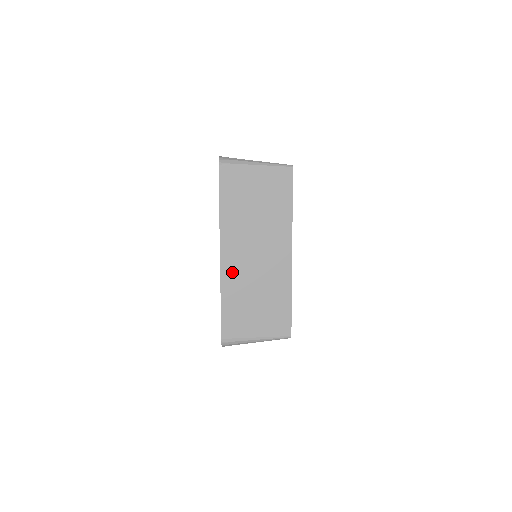
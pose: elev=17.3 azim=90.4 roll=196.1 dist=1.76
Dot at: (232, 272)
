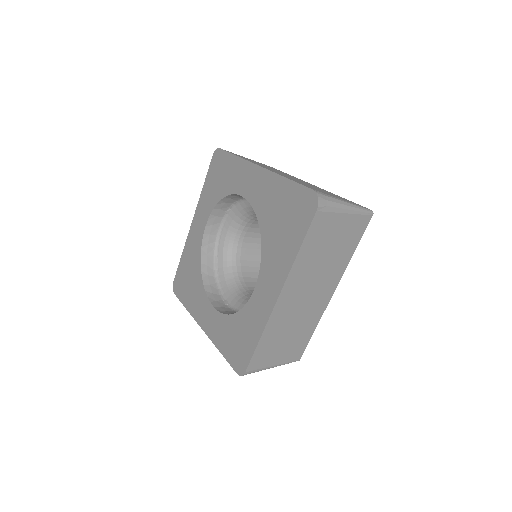
Dot at: (281, 313)
